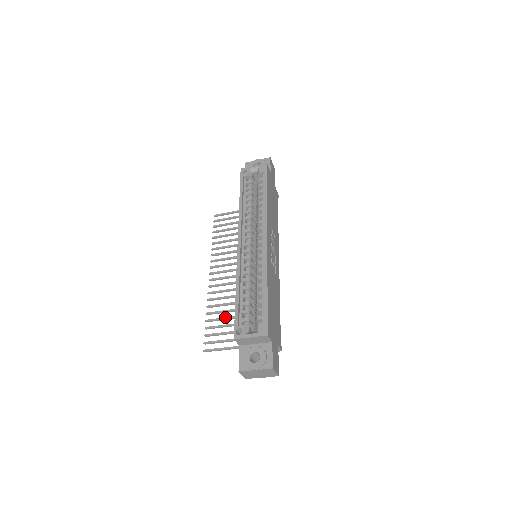
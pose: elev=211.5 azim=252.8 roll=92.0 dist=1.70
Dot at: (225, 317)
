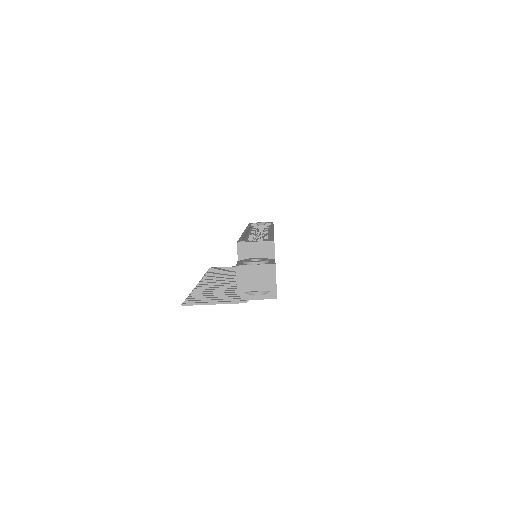
Dot at: (212, 293)
